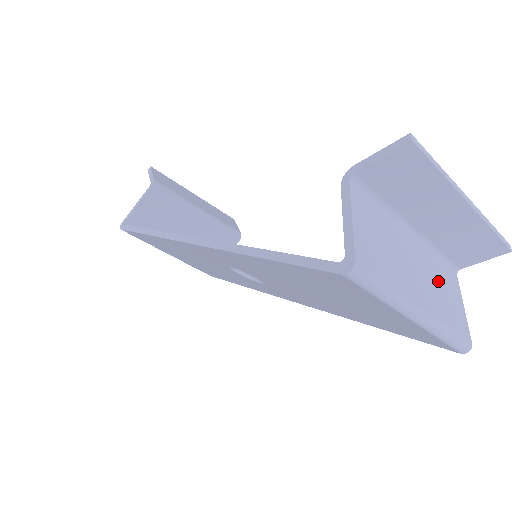
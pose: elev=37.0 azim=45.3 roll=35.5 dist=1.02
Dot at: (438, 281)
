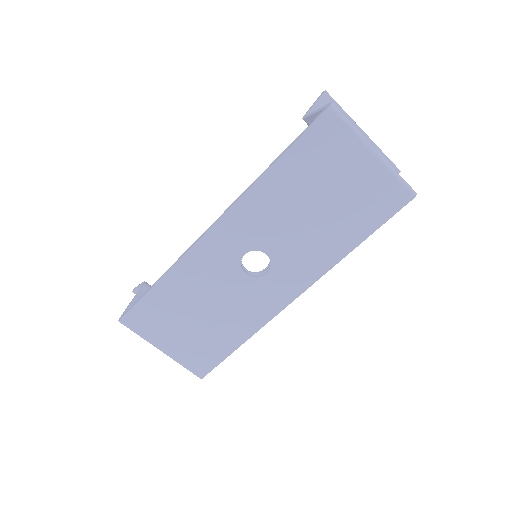
Dot at: occluded
